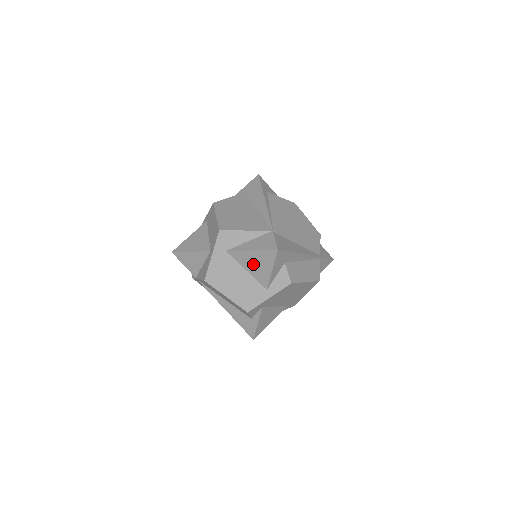
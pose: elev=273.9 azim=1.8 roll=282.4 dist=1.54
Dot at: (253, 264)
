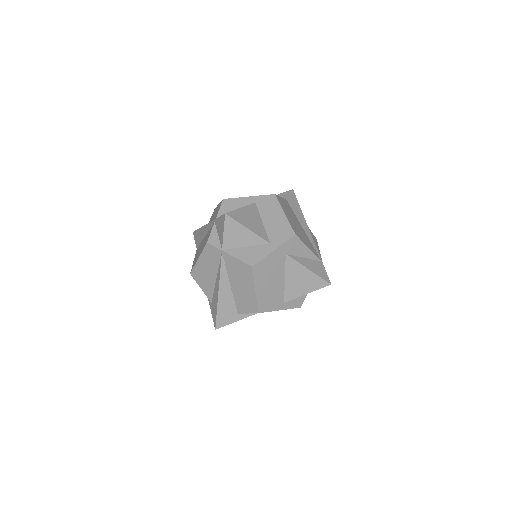
Dot at: (297, 279)
